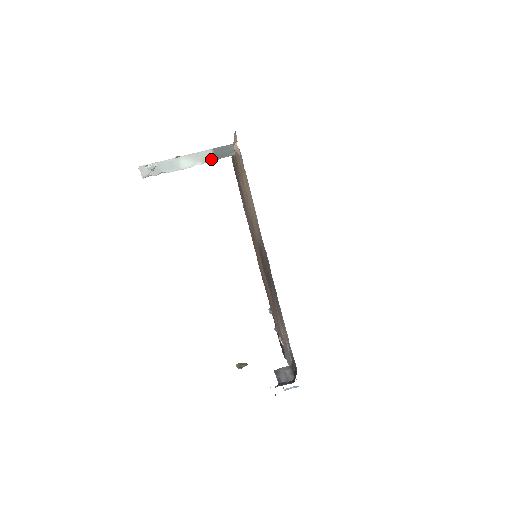
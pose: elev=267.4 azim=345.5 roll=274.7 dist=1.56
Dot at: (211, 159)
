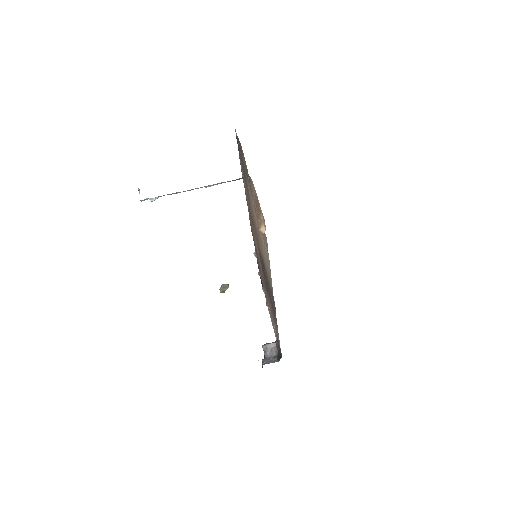
Dot at: occluded
